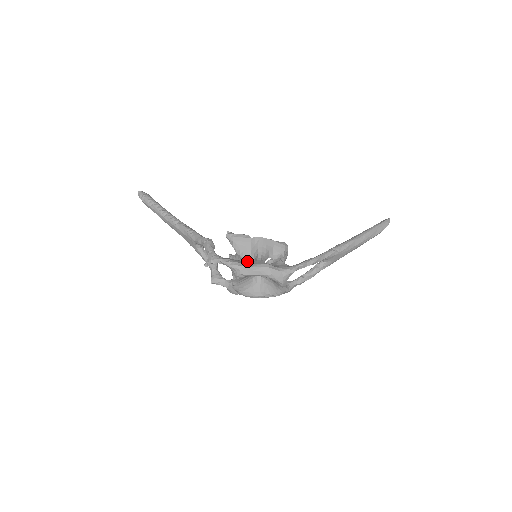
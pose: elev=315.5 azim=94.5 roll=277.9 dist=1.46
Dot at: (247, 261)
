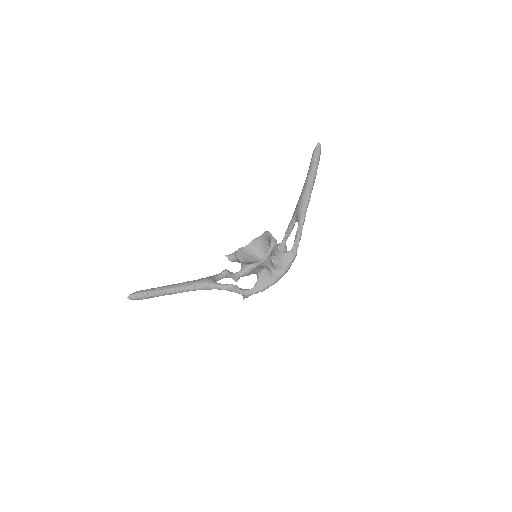
Dot at: (261, 271)
